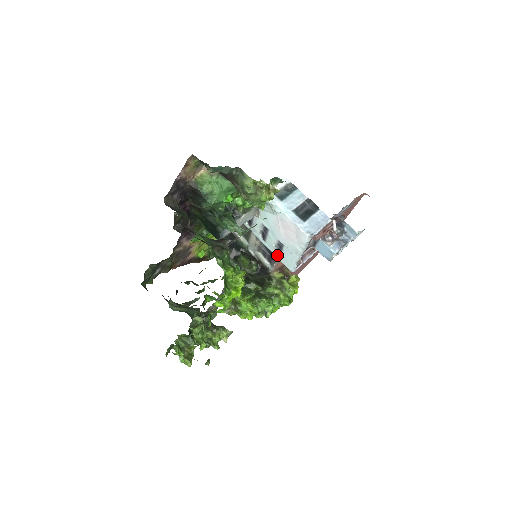
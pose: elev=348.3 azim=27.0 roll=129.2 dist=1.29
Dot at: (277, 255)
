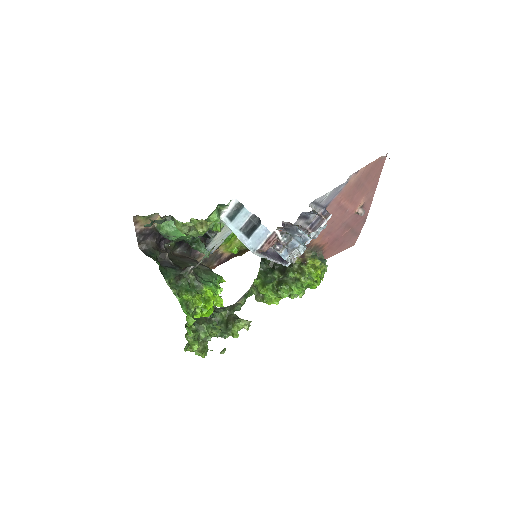
Dot at: occluded
